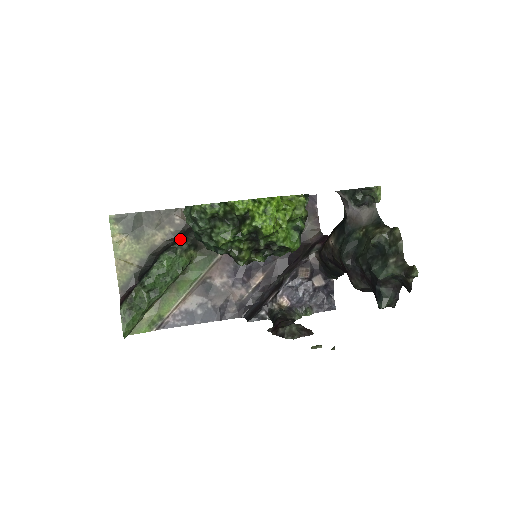
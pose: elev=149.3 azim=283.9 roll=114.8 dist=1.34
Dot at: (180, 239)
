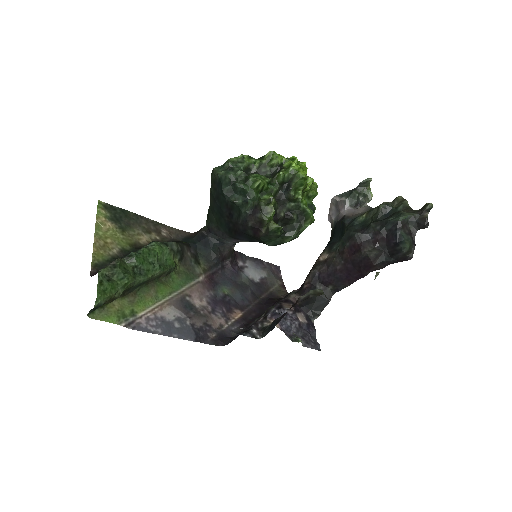
Dot at: occluded
